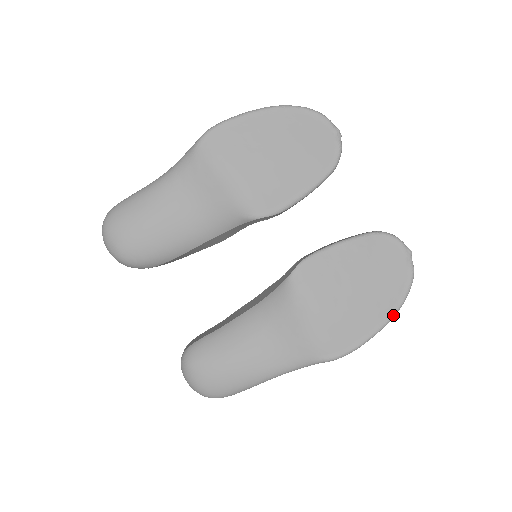
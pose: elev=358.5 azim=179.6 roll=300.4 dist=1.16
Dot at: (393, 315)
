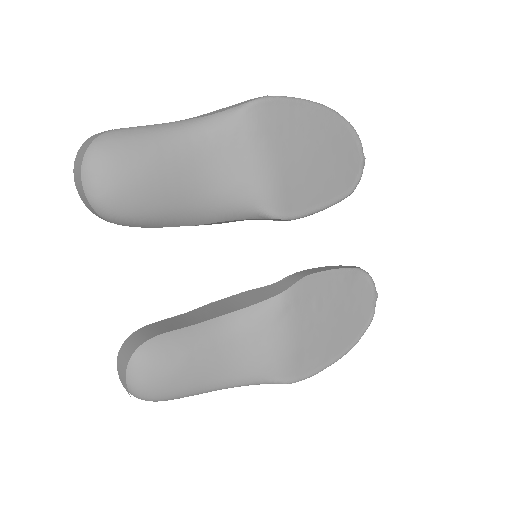
Dot at: (348, 351)
